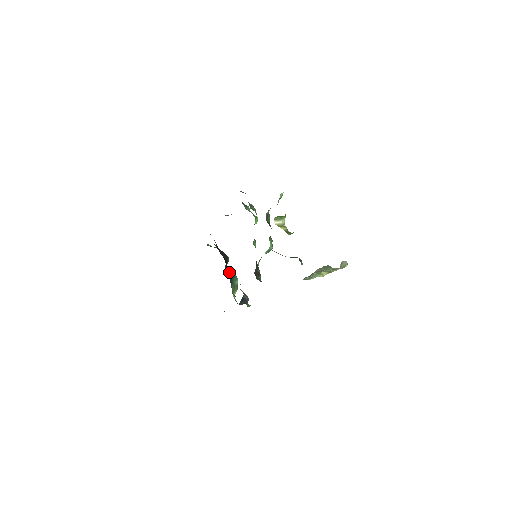
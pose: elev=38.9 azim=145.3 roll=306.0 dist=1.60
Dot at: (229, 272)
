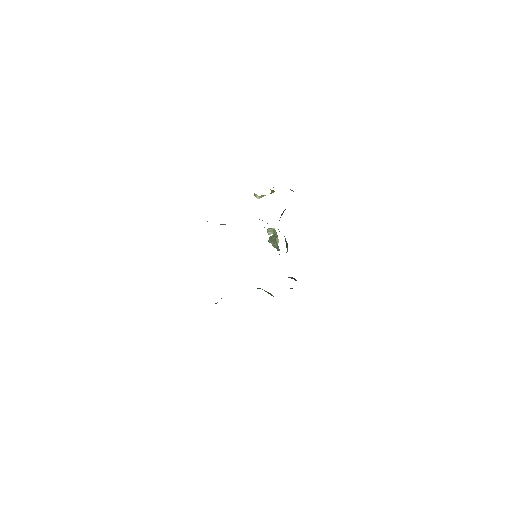
Dot at: occluded
